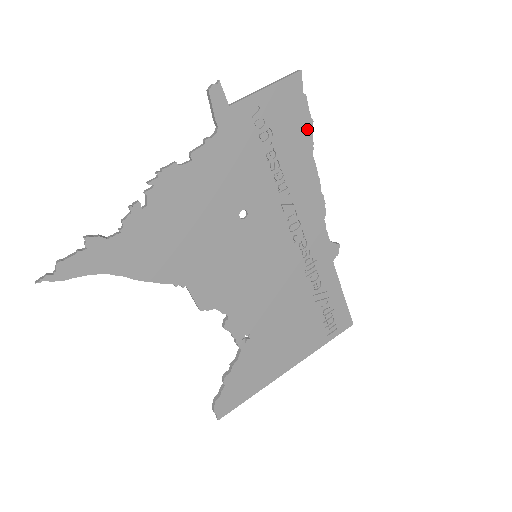
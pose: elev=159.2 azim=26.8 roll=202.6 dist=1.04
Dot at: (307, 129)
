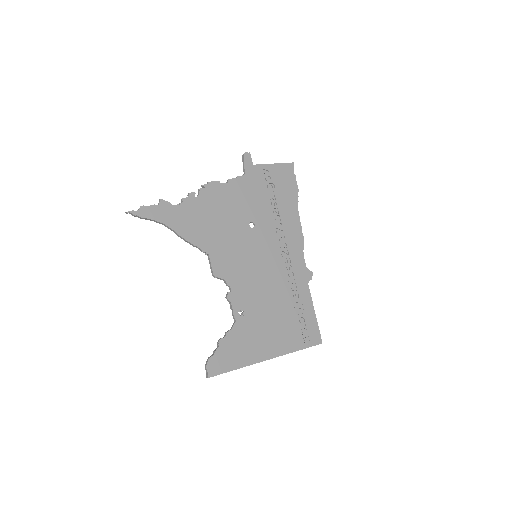
Dot at: (295, 193)
